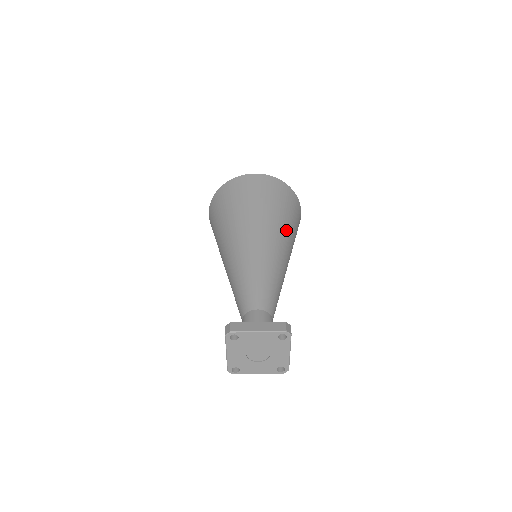
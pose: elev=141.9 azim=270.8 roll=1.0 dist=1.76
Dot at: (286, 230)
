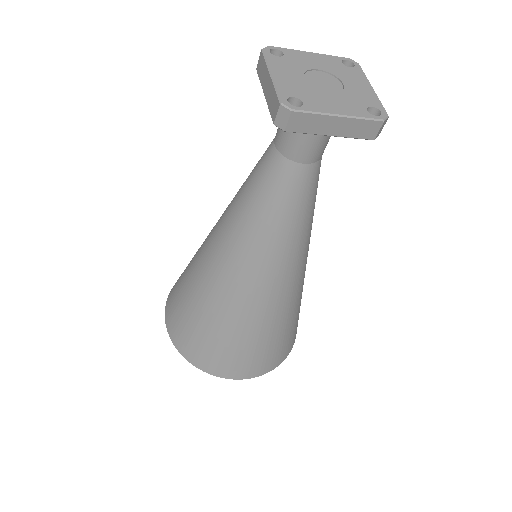
Dot at: occluded
